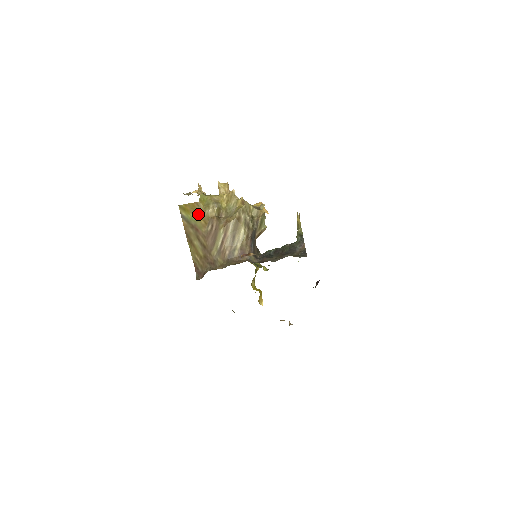
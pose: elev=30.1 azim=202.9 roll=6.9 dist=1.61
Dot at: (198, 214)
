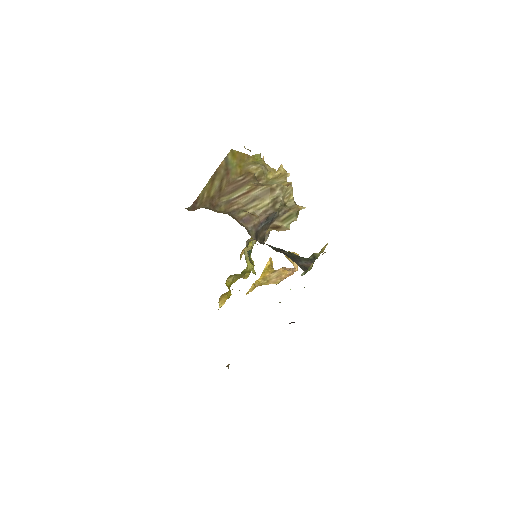
Dot at: (241, 163)
